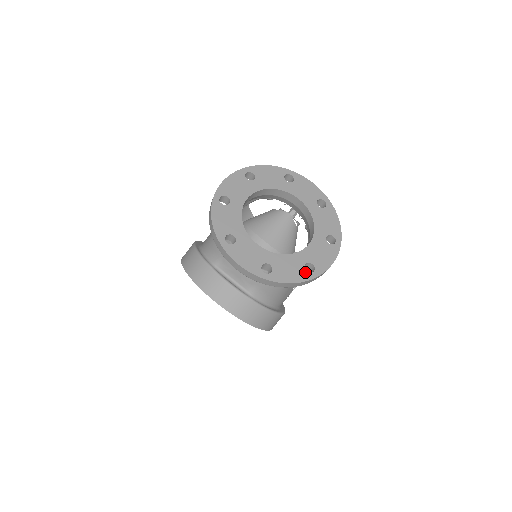
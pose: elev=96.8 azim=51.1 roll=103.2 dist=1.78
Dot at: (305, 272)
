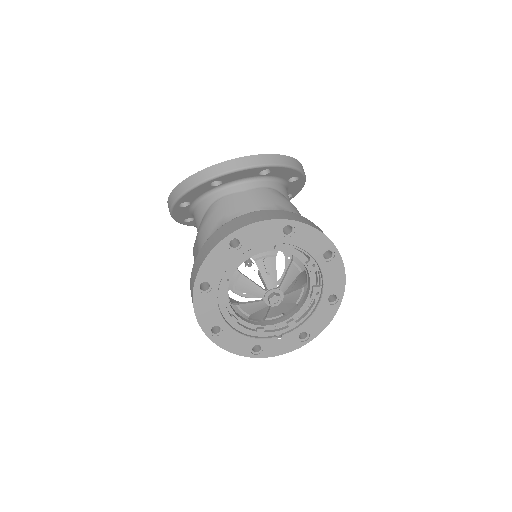
Dot at: occluded
